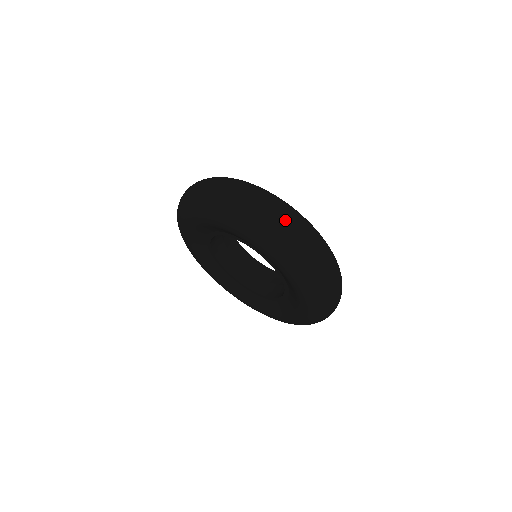
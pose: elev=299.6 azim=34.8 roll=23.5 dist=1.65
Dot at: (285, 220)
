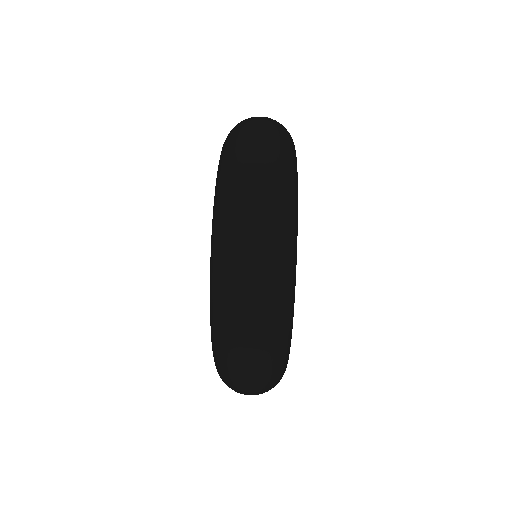
Dot at: (259, 119)
